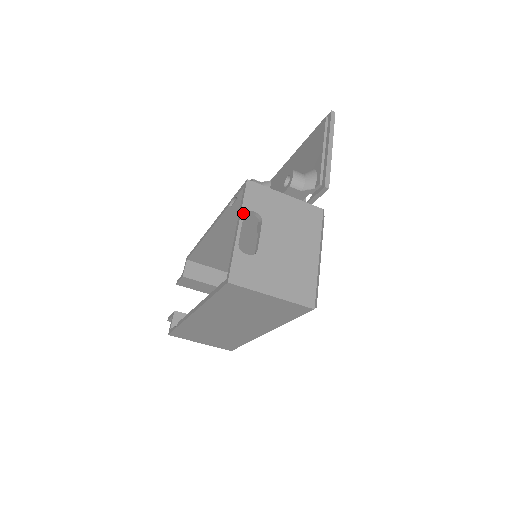
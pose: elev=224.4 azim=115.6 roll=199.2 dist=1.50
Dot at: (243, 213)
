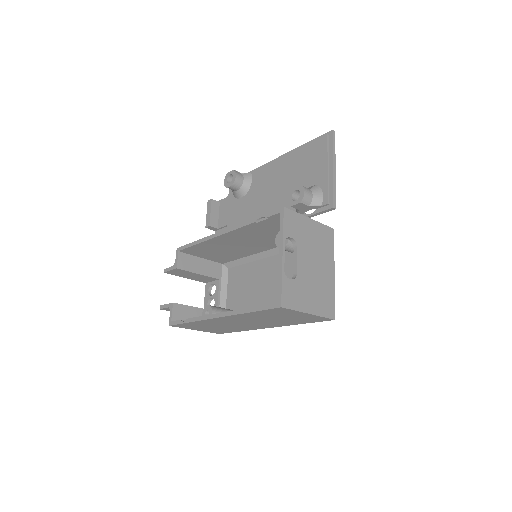
Dot at: (284, 240)
